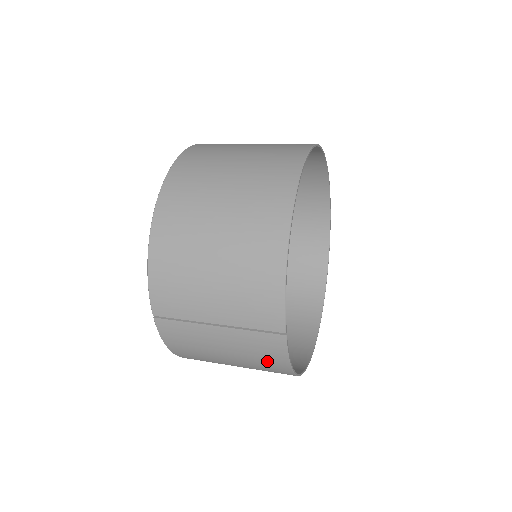
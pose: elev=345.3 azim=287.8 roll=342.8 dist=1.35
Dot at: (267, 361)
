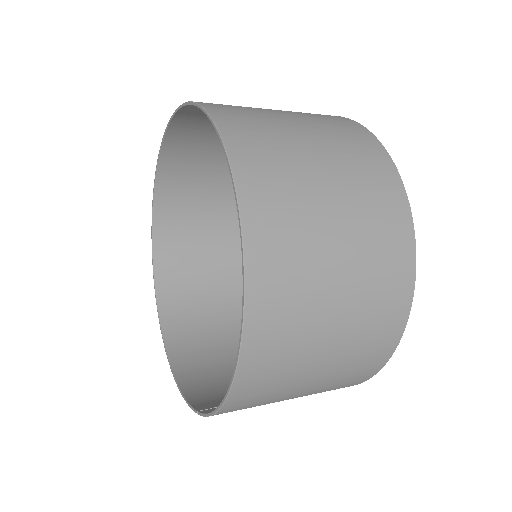
Dot at: occluded
